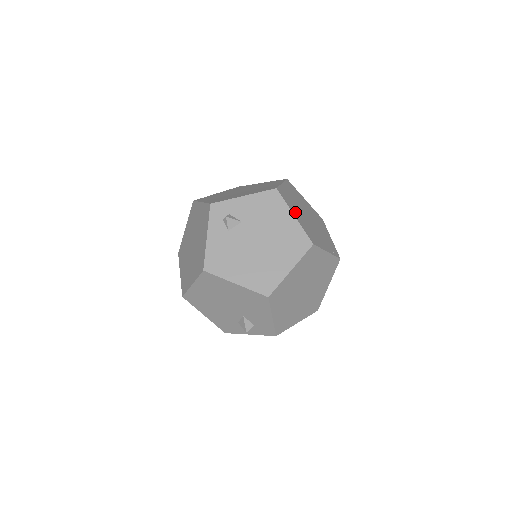
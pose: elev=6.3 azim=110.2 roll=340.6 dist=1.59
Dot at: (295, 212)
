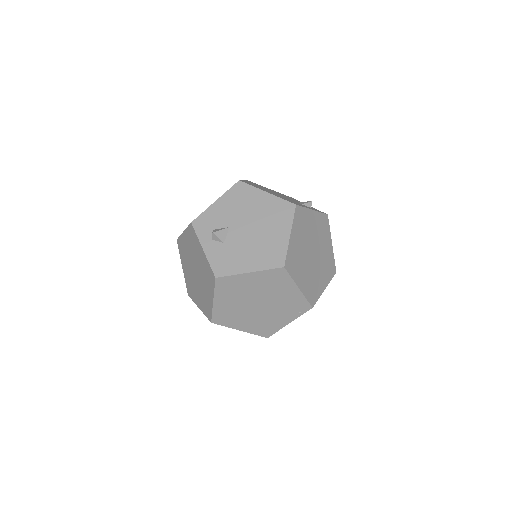
Dot at: (239, 324)
